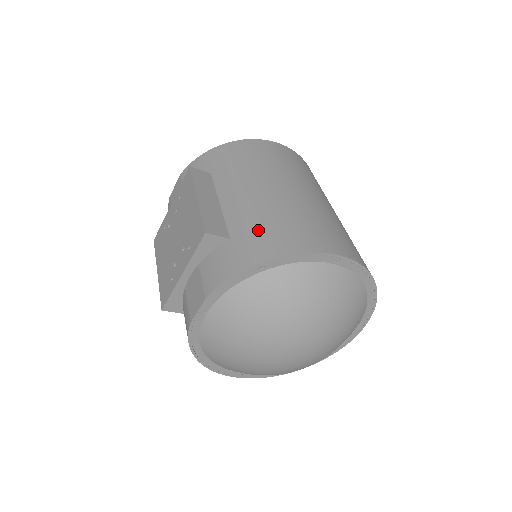
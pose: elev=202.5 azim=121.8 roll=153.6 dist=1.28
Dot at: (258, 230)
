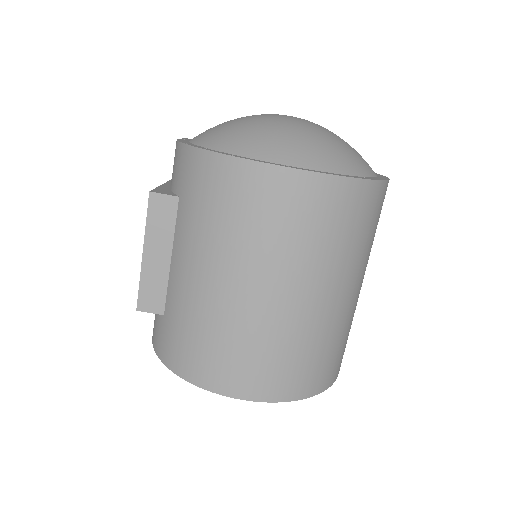
Dot at: occluded
